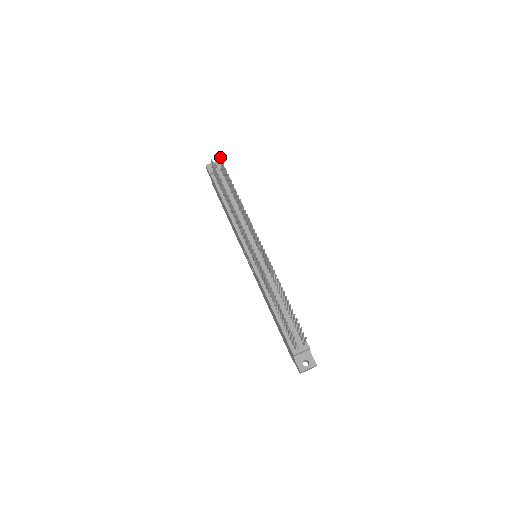
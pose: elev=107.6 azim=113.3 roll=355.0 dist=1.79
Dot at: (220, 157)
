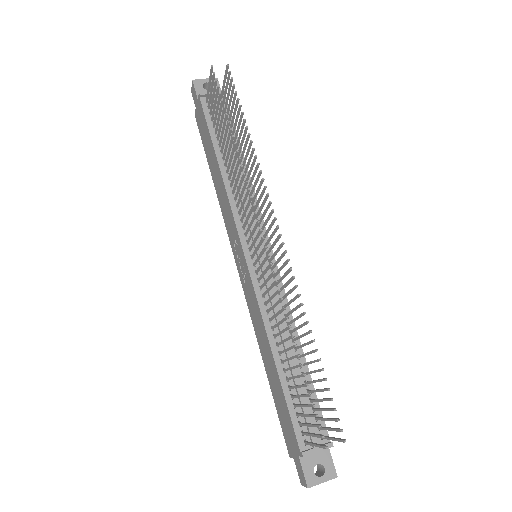
Dot at: (228, 66)
